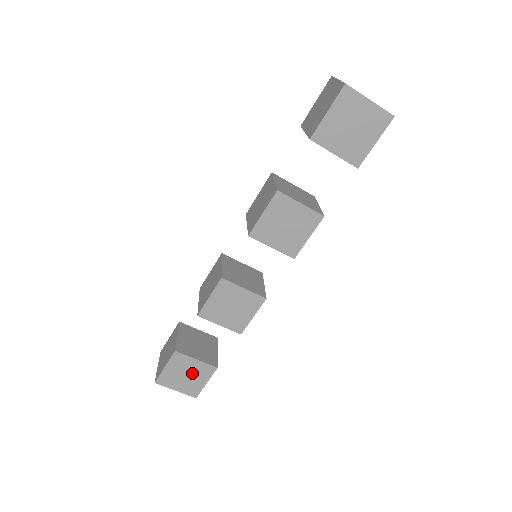
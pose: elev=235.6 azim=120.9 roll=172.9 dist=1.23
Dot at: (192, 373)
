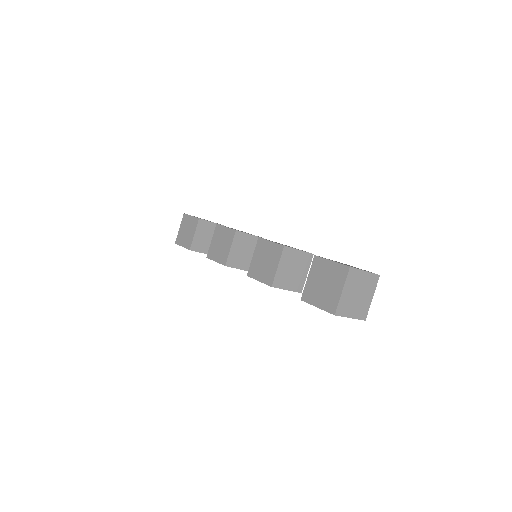
Dot at: occluded
